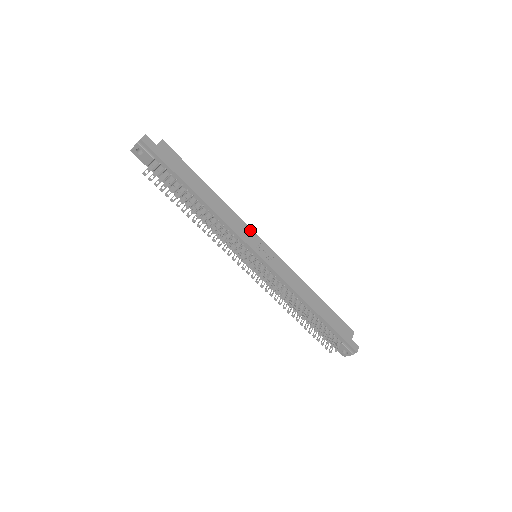
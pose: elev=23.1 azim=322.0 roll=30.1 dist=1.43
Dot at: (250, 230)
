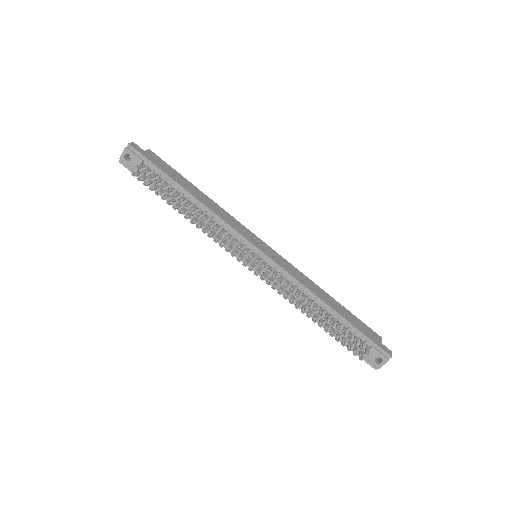
Dot at: (246, 229)
